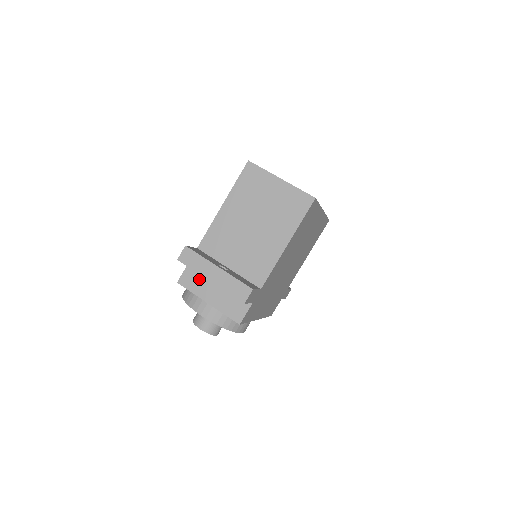
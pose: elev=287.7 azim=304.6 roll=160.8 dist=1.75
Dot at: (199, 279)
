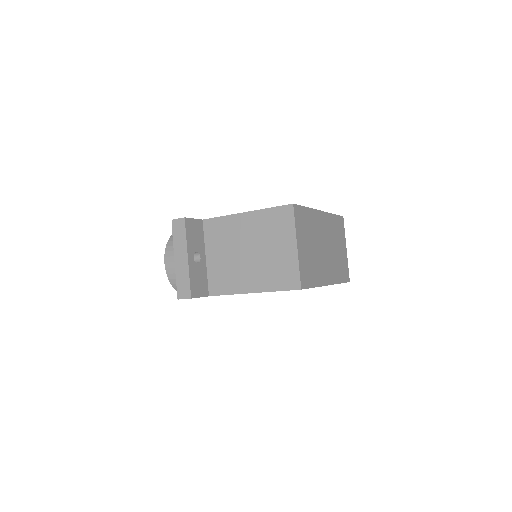
Dot at: occluded
